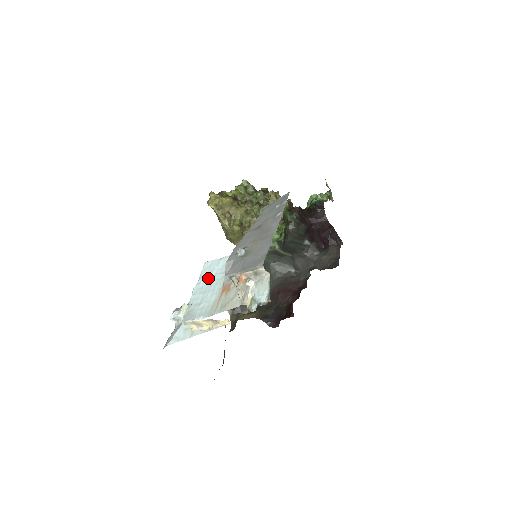
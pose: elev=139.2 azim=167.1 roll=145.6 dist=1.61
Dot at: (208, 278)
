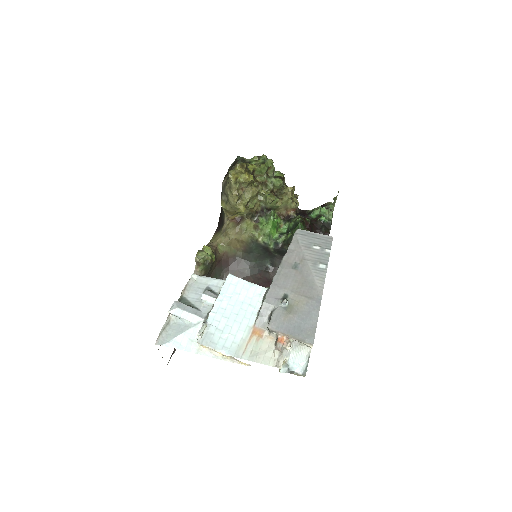
Dot at: (234, 301)
